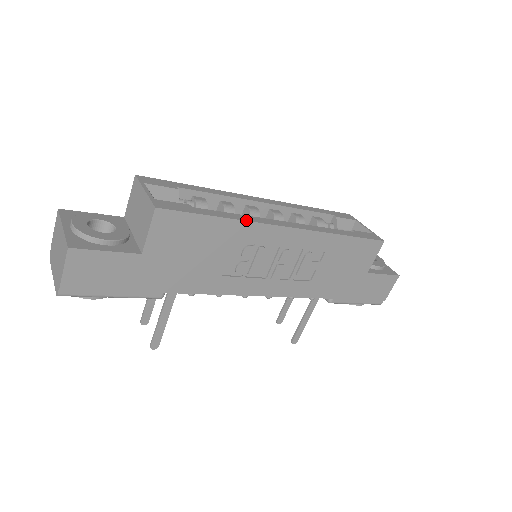
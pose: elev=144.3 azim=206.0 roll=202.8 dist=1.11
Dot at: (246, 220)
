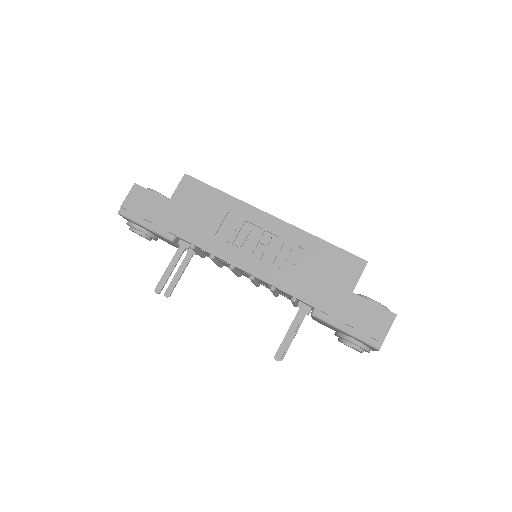
Dot at: occluded
